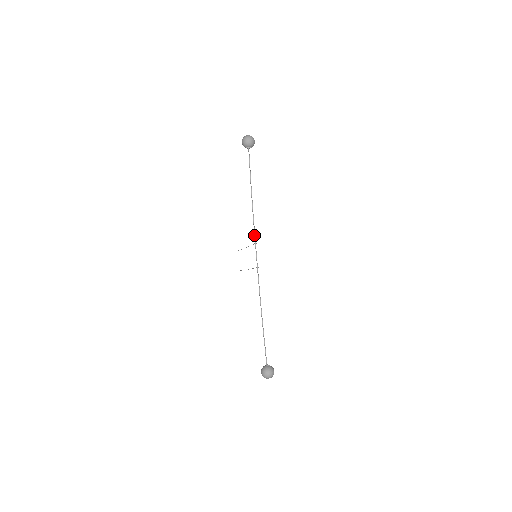
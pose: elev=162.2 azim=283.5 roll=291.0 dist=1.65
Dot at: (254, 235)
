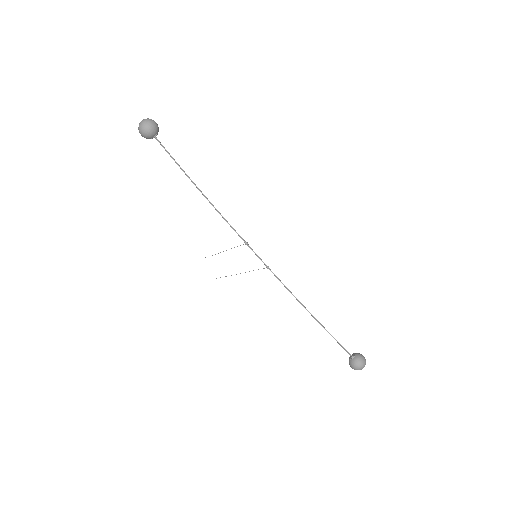
Dot at: (238, 235)
